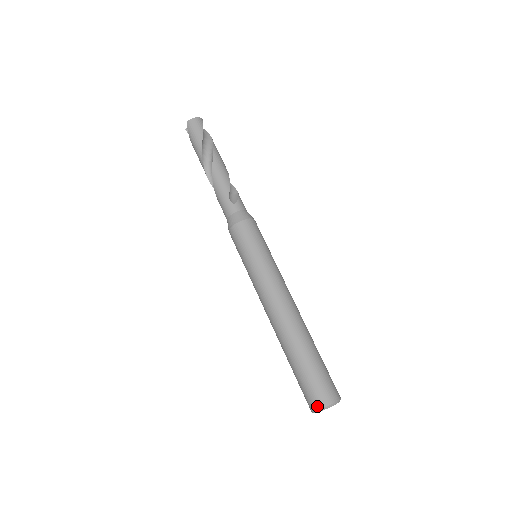
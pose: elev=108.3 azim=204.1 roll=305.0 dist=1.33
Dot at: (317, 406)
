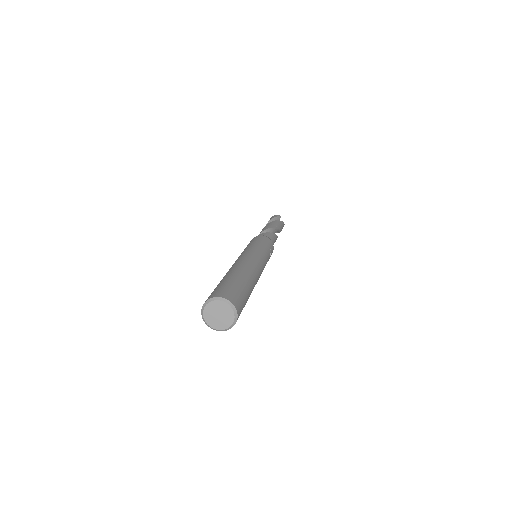
Dot at: (203, 307)
